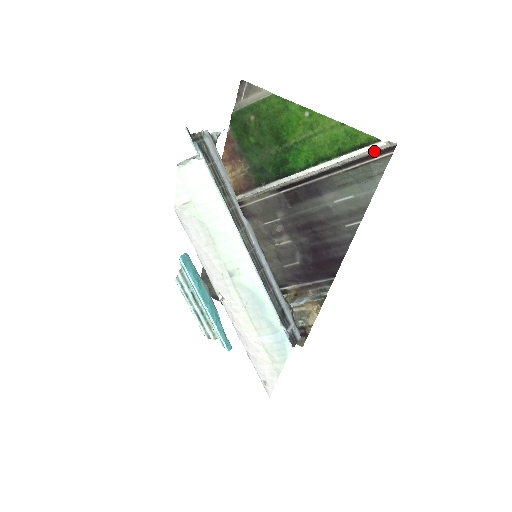
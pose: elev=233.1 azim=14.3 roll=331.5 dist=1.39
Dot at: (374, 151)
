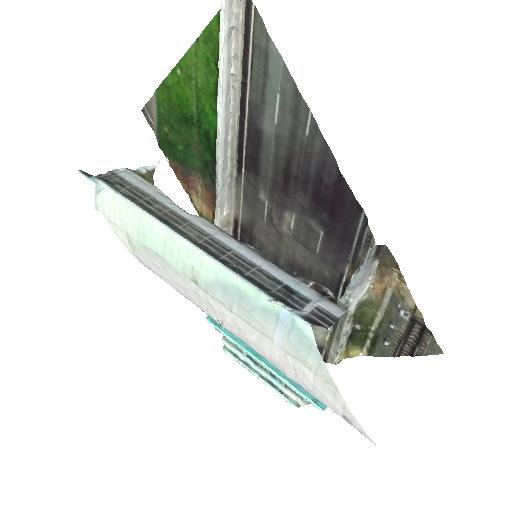
Dot at: (240, 26)
